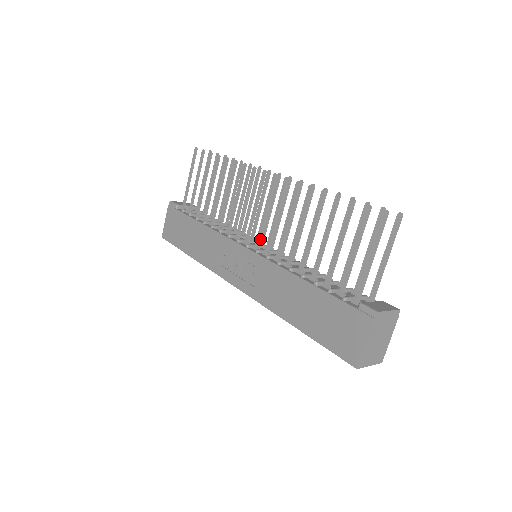
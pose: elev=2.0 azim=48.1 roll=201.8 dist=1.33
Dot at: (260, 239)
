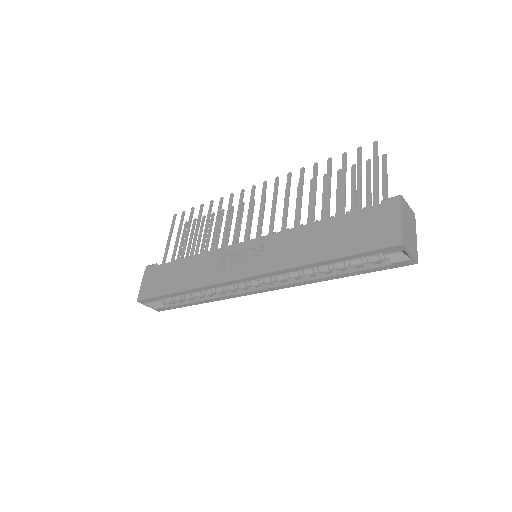
Dot at: (260, 232)
